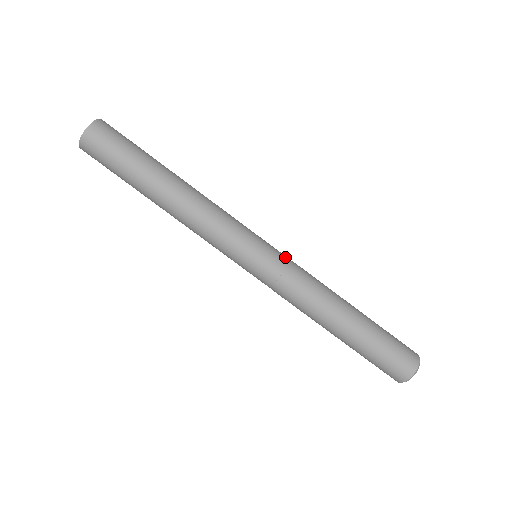
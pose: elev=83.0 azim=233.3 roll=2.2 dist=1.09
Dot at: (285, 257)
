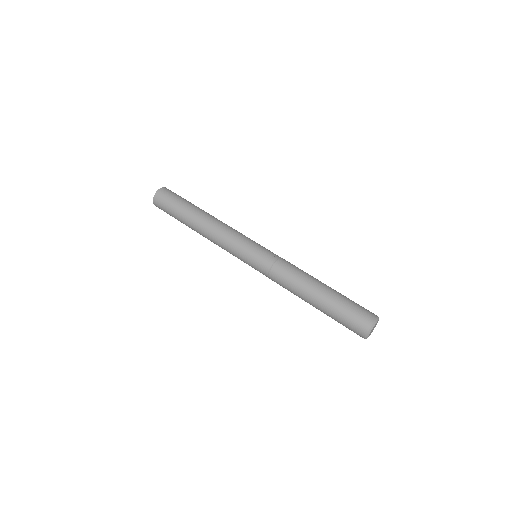
Dot at: occluded
